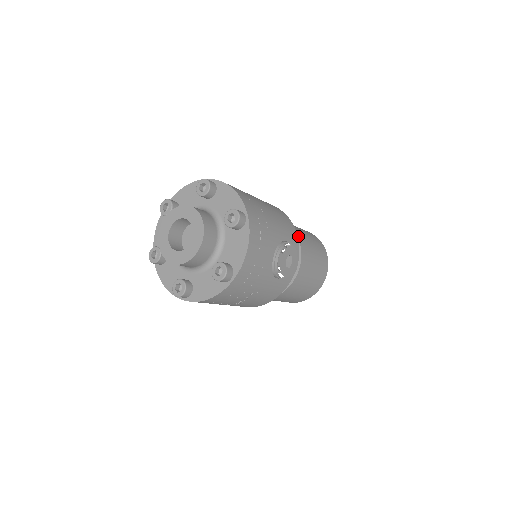
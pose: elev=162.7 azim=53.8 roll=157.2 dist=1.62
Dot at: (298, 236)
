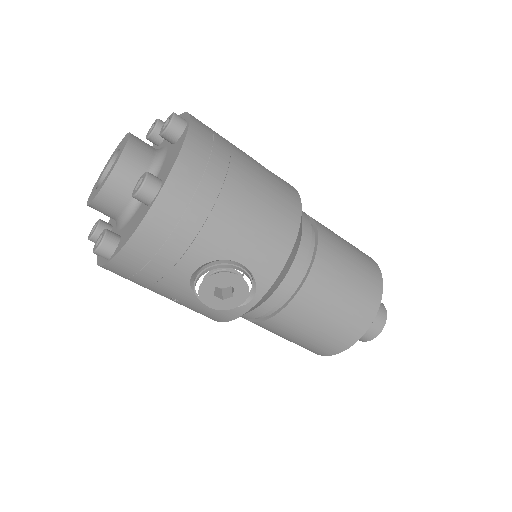
Dot at: (314, 269)
